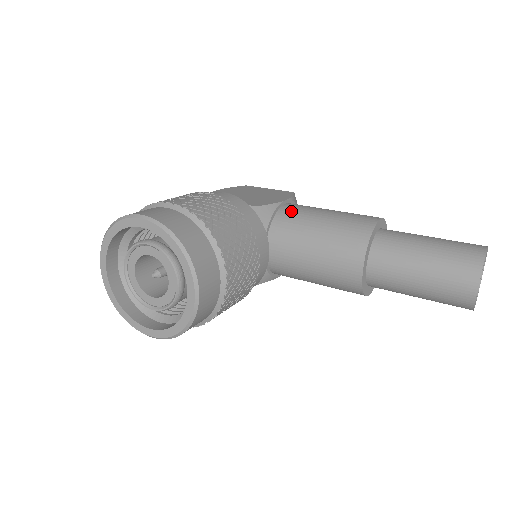
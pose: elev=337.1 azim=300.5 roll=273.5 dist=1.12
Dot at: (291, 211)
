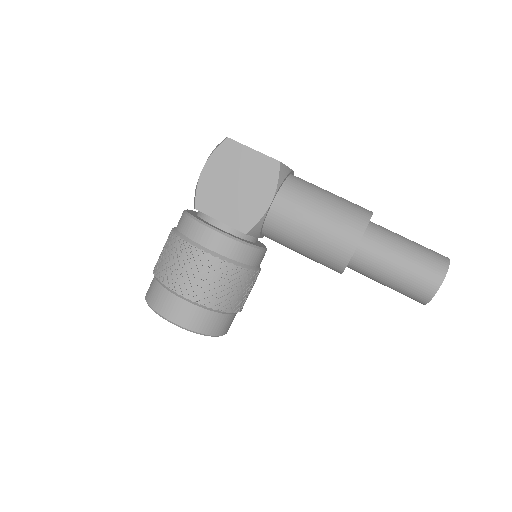
Dot at: (278, 221)
